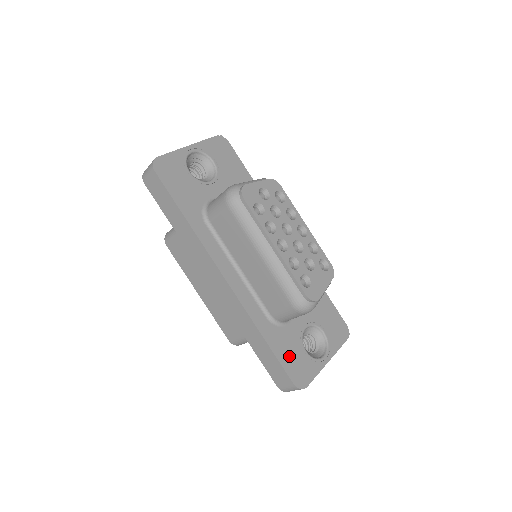
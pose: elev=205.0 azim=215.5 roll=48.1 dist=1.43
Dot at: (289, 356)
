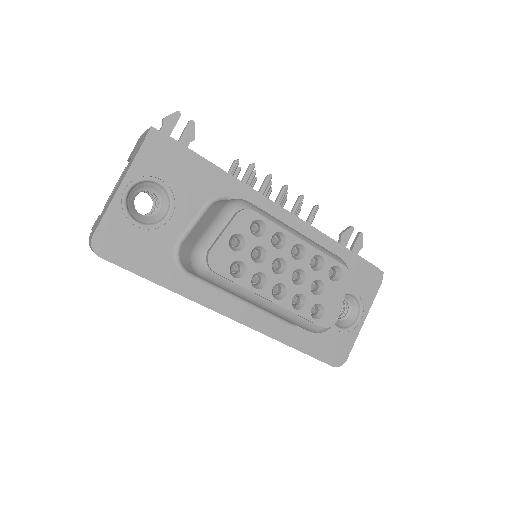
Dot at: (322, 345)
